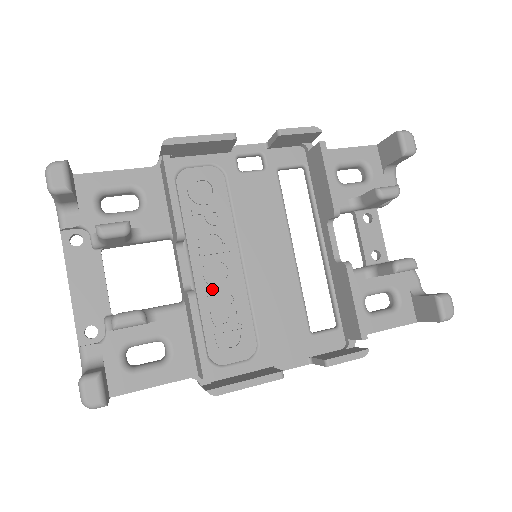
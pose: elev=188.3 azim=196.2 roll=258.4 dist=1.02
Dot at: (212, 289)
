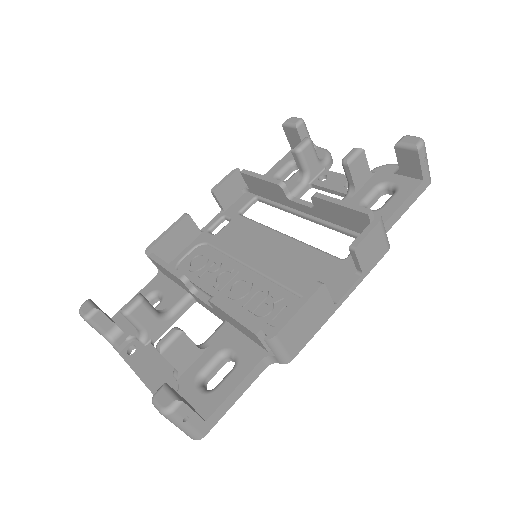
Dot at: (242, 300)
